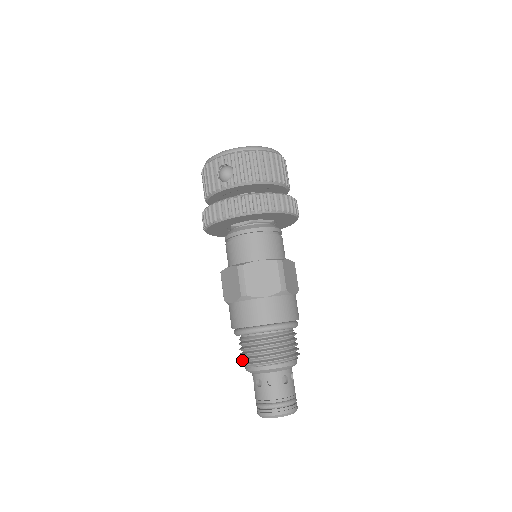
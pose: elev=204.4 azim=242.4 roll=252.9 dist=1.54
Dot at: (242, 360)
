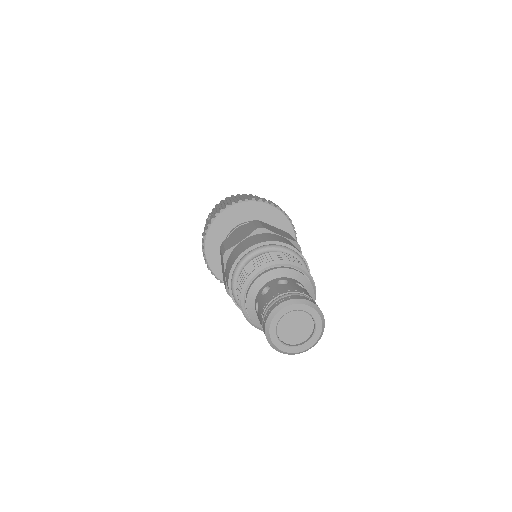
Dot at: (244, 313)
